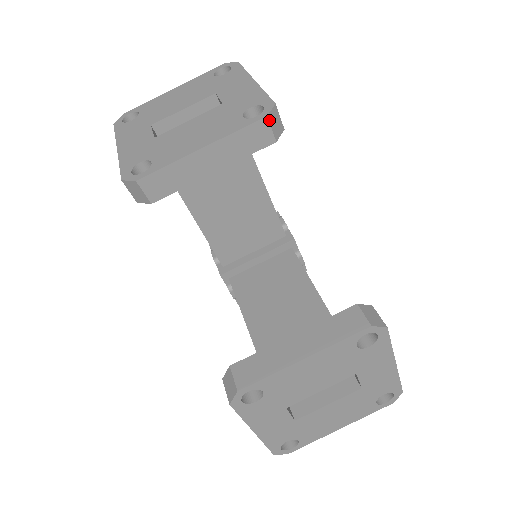
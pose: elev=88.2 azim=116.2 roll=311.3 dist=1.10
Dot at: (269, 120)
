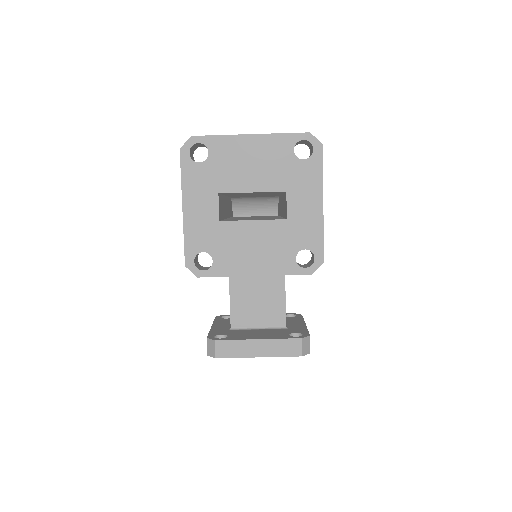
Dot at: (312, 273)
